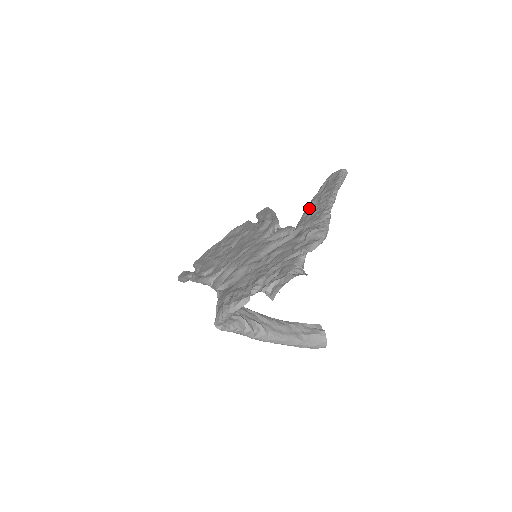
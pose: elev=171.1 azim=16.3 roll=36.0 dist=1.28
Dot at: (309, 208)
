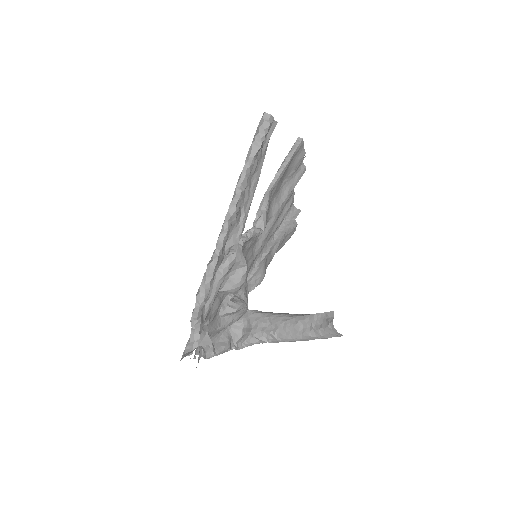
Dot at: occluded
